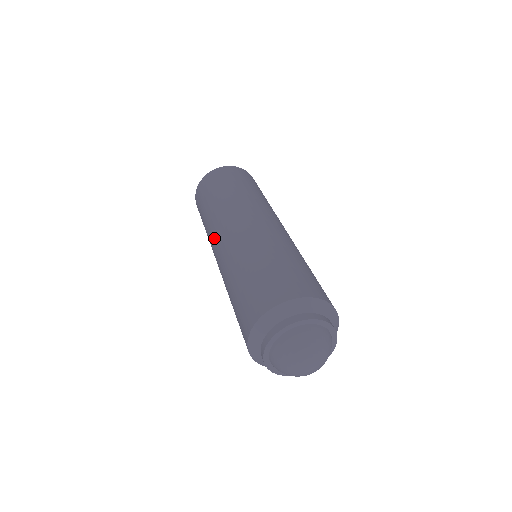
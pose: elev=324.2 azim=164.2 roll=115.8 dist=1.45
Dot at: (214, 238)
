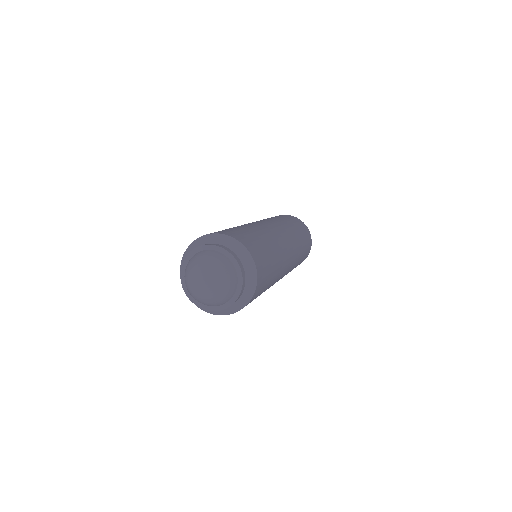
Dot at: occluded
